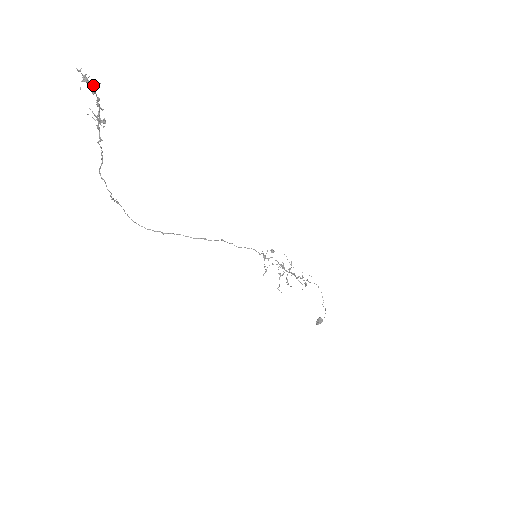
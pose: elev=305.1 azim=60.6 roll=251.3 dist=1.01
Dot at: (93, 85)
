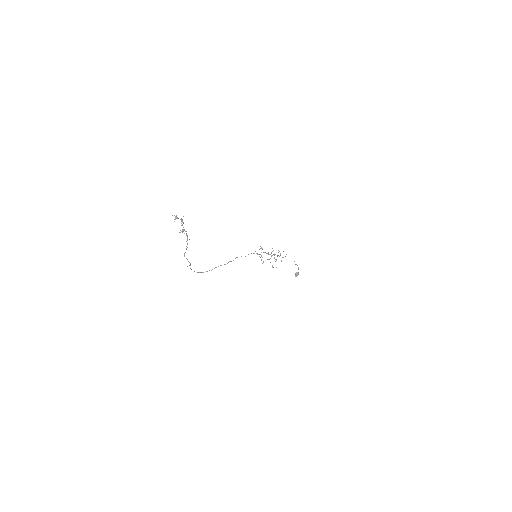
Dot at: (181, 218)
